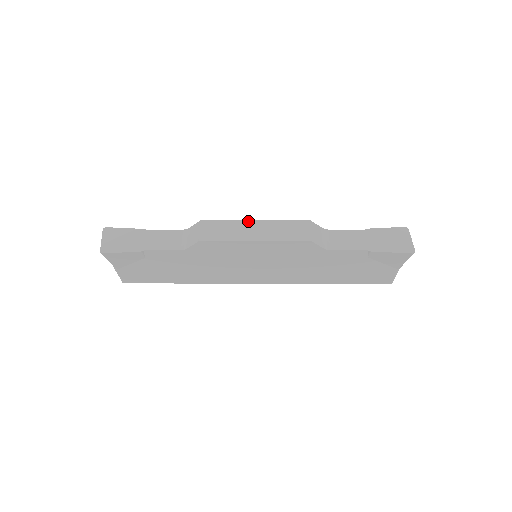
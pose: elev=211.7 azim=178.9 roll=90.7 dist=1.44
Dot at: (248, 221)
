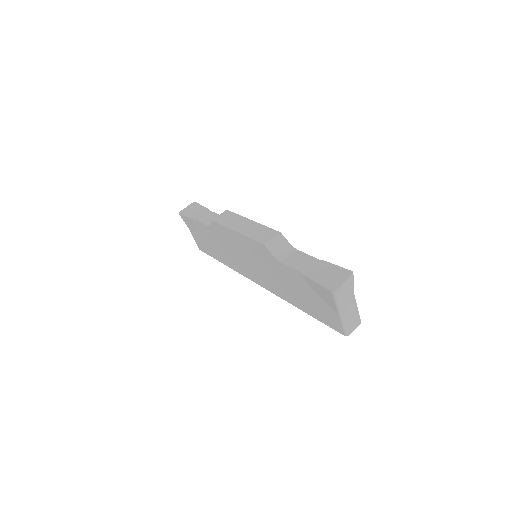
Dot at: (247, 219)
